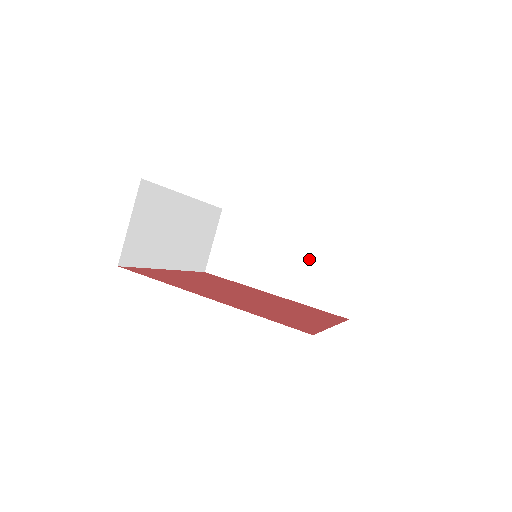
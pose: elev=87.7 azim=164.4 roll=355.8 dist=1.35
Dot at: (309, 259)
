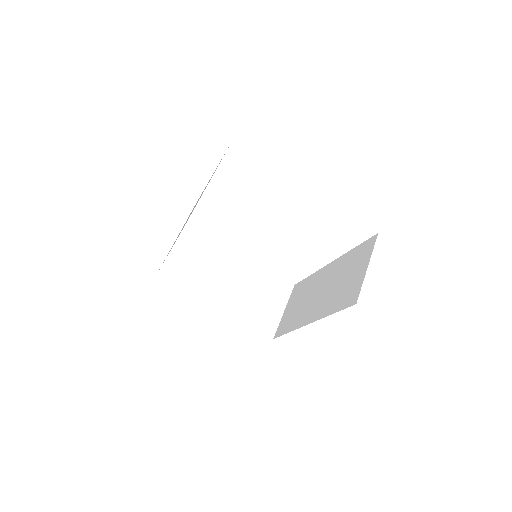
Dot at: (336, 277)
